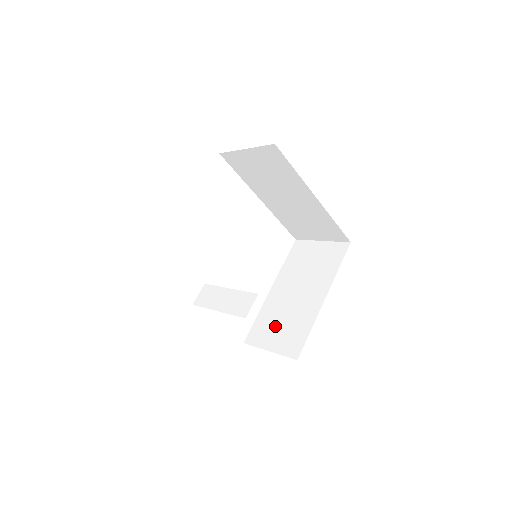
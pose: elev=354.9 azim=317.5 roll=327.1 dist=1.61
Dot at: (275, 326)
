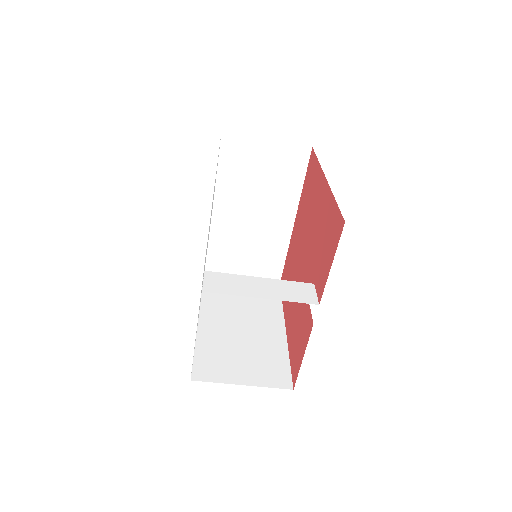
Dot at: (234, 357)
